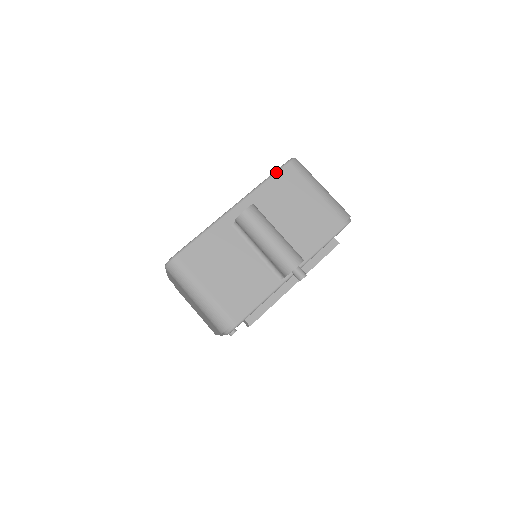
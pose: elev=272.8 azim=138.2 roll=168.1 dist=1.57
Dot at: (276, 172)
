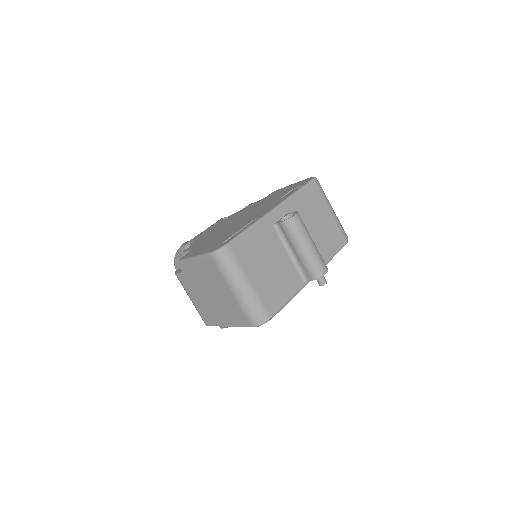
Dot at: (305, 186)
